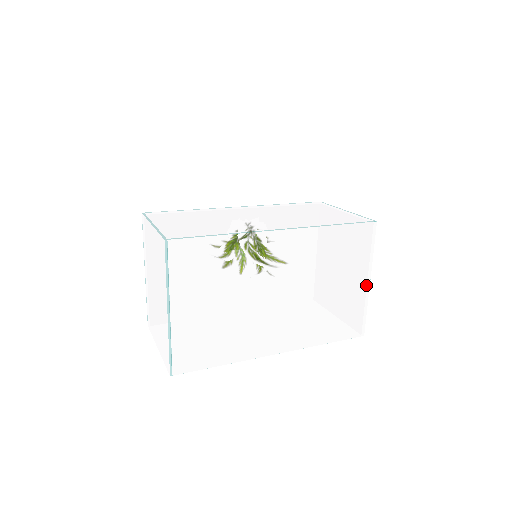
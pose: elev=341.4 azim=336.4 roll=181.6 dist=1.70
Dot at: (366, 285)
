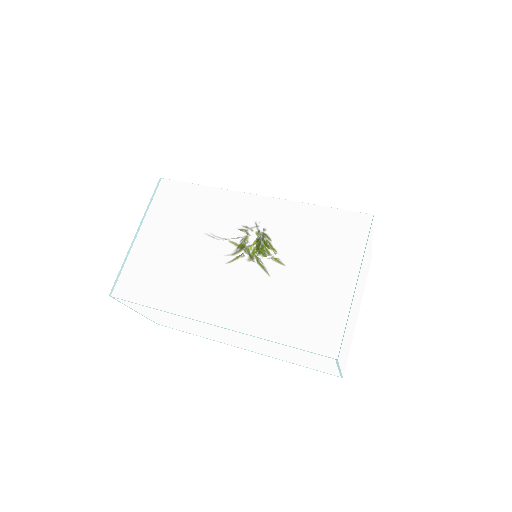
Dot at: (350, 286)
